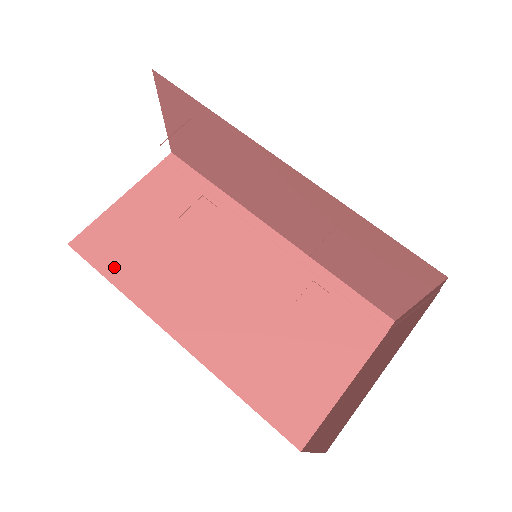
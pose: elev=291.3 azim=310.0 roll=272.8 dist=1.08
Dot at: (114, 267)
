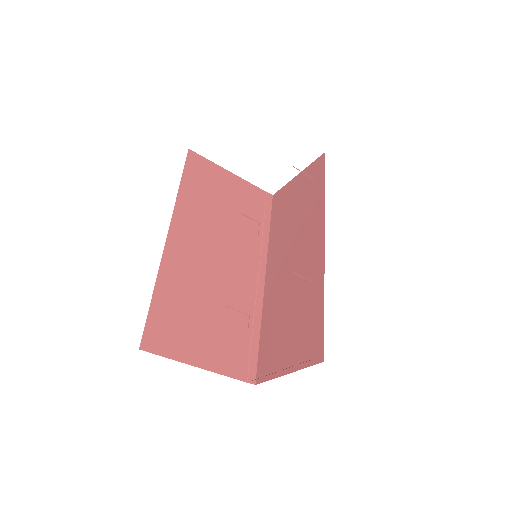
Dot at: (191, 181)
